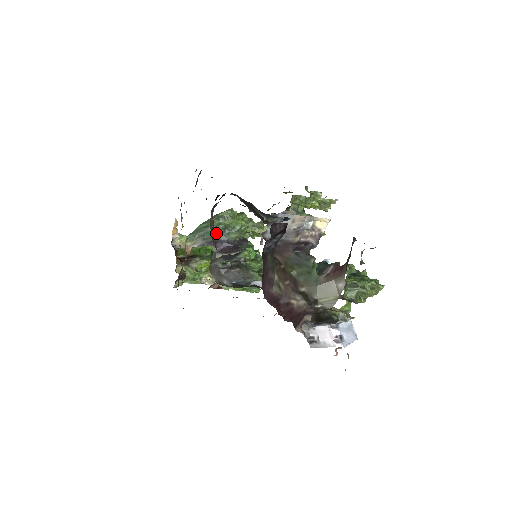
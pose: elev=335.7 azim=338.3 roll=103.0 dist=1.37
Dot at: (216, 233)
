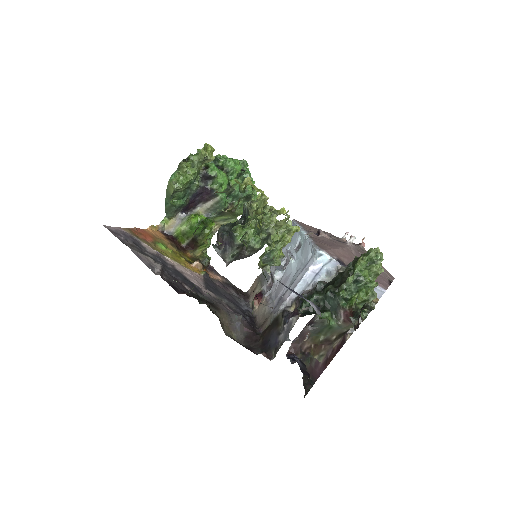
Dot at: (184, 202)
